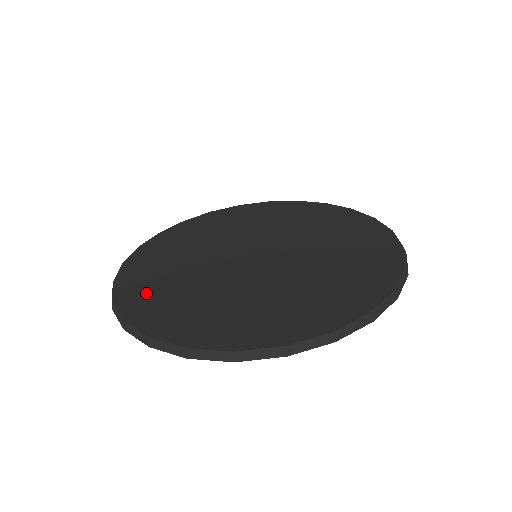
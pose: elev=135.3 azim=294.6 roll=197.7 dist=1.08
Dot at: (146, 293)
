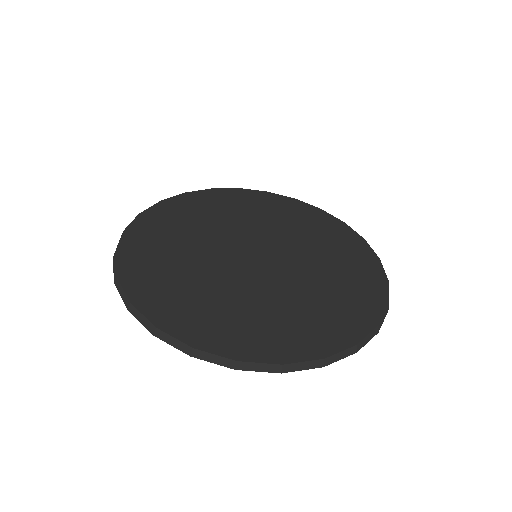
Dot at: (247, 334)
